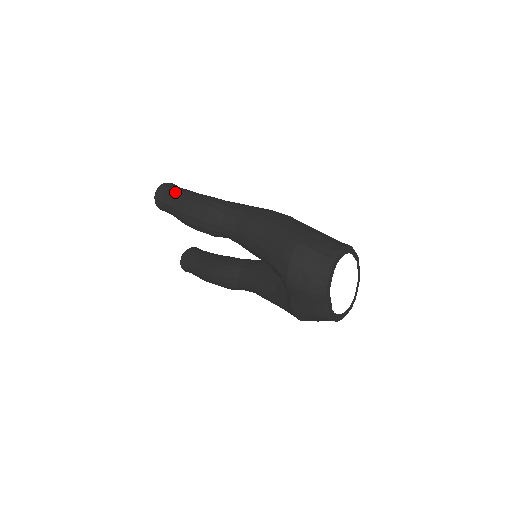
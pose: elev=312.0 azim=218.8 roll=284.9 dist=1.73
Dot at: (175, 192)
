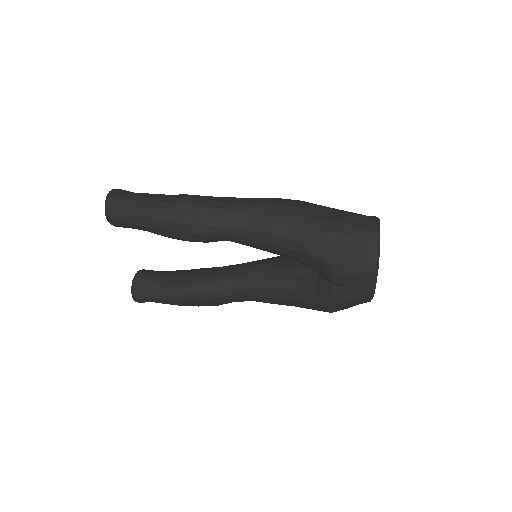
Dot at: (137, 198)
